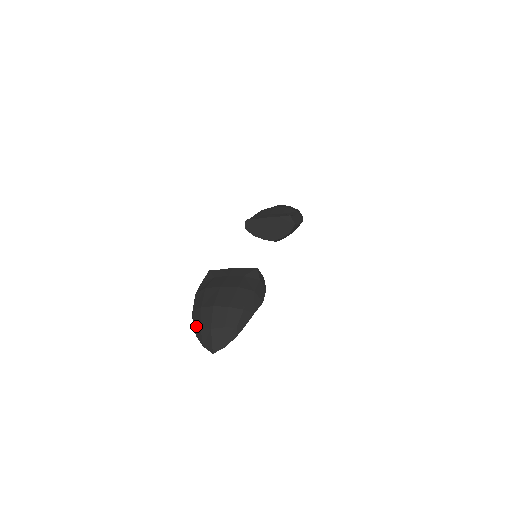
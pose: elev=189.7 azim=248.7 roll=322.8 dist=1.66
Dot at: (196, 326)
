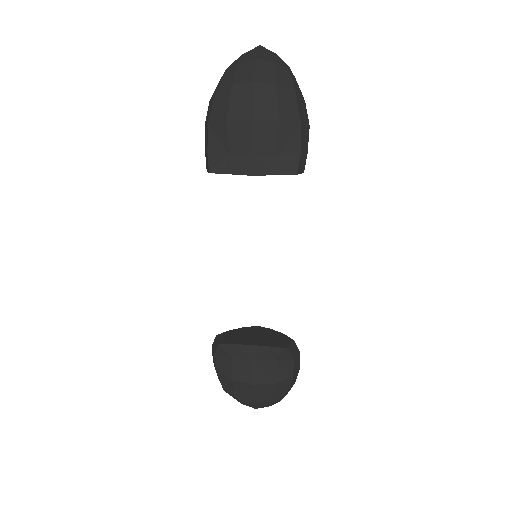
Dot at: occluded
